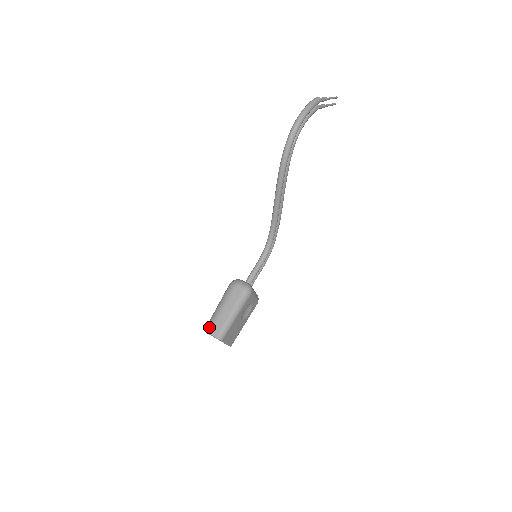
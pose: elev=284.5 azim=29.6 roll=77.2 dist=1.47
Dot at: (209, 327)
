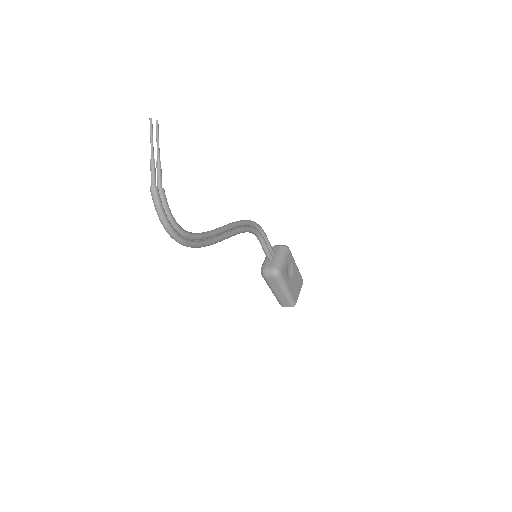
Dot at: (280, 304)
